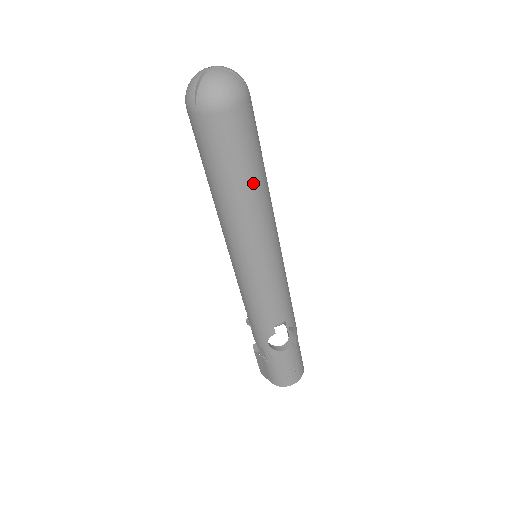
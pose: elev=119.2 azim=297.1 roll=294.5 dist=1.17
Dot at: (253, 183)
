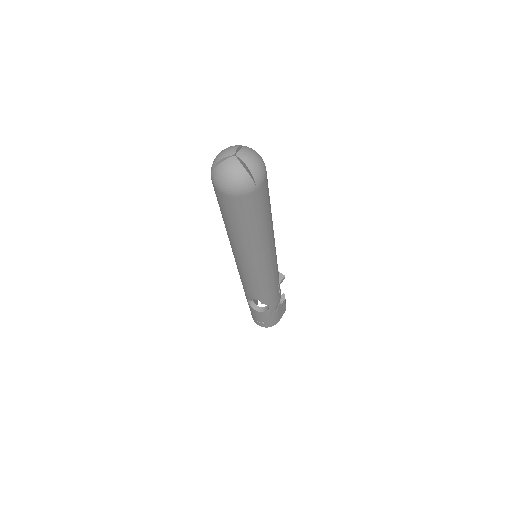
Dot at: (244, 235)
